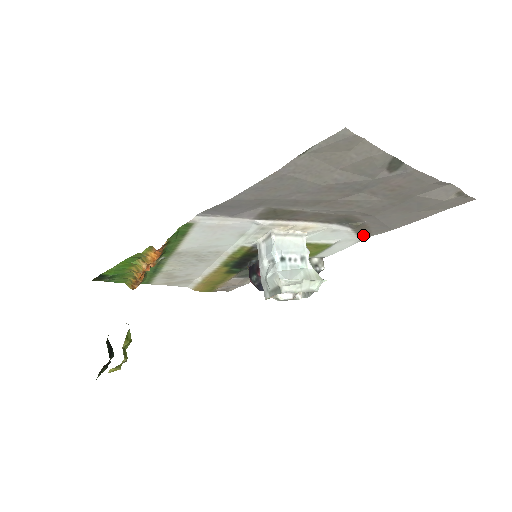
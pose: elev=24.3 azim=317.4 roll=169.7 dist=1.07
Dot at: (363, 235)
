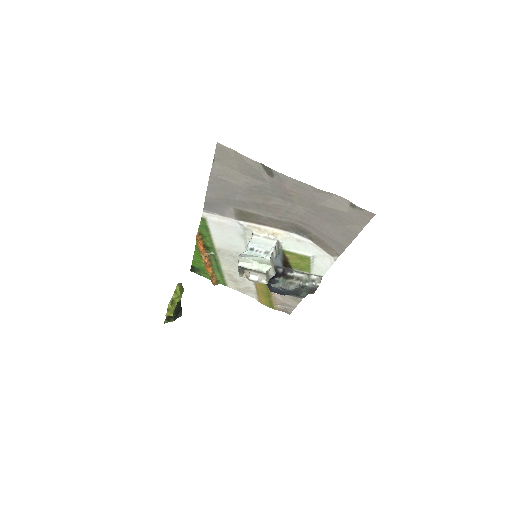
Dot at: (331, 252)
